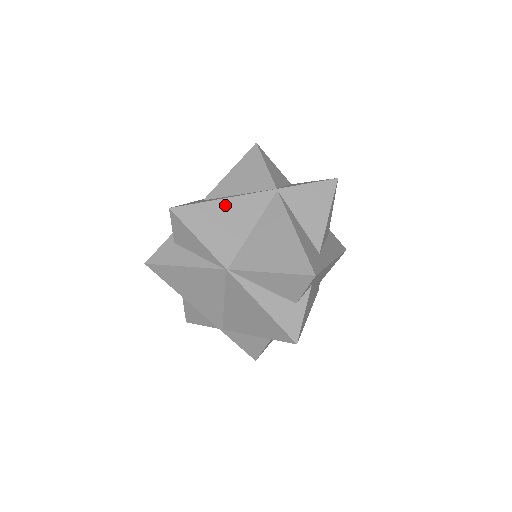
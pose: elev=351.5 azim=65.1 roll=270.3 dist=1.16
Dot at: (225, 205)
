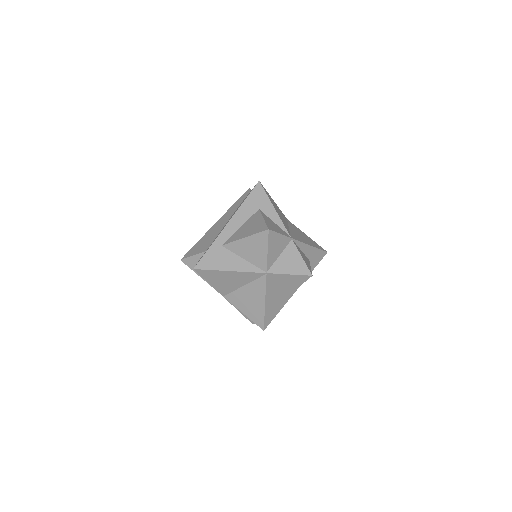
Dot at: (229, 274)
